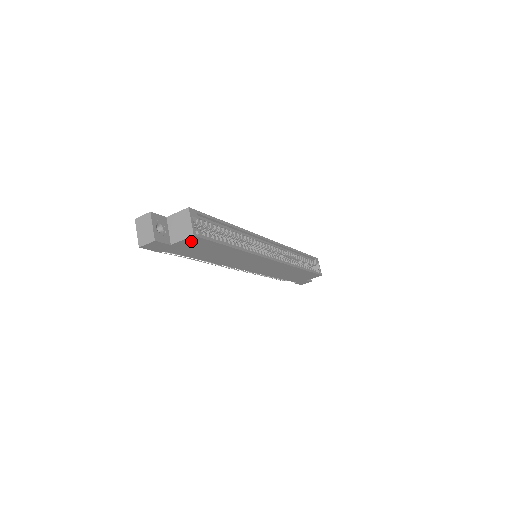
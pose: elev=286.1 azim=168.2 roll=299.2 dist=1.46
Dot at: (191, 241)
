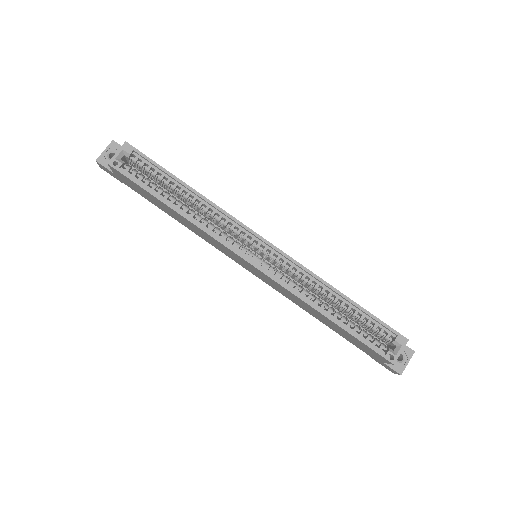
Dot at: (119, 173)
